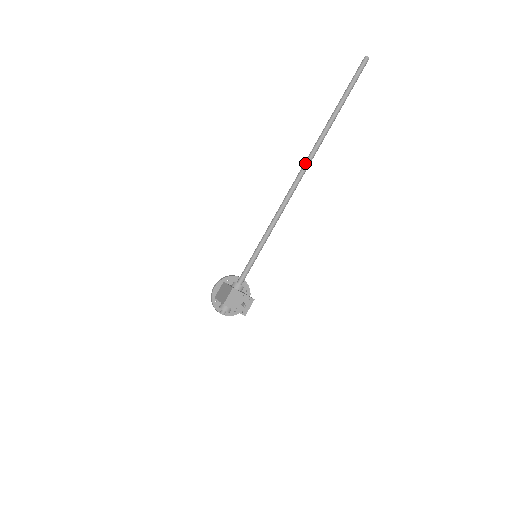
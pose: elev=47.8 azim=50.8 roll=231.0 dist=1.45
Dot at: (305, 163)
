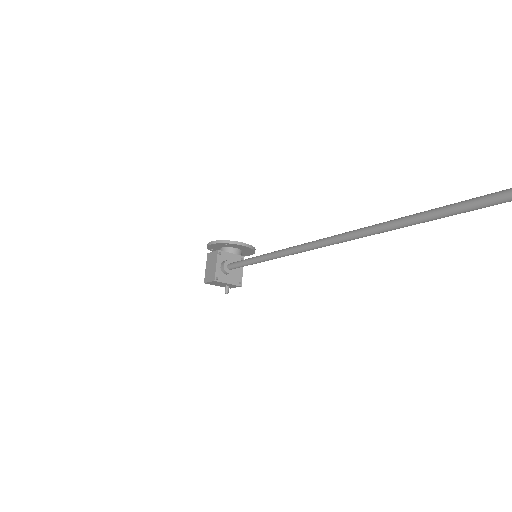
Dot at: (349, 236)
